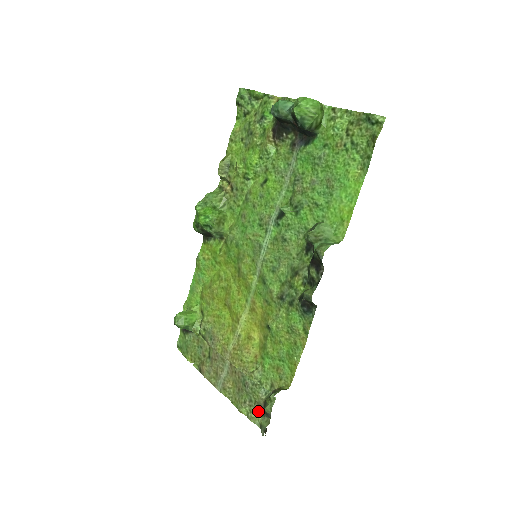
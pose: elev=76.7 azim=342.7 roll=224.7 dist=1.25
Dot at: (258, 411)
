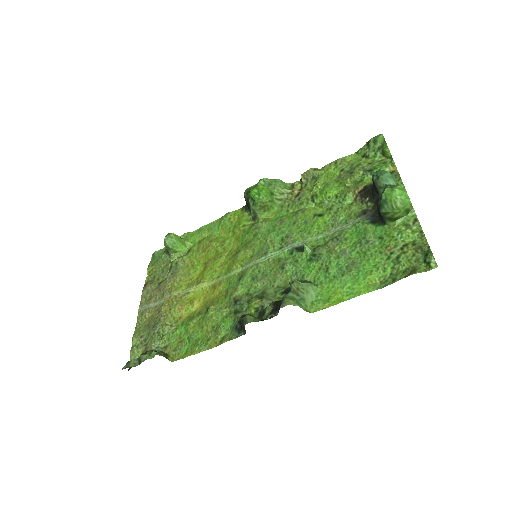
Dot at: (141, 352)
